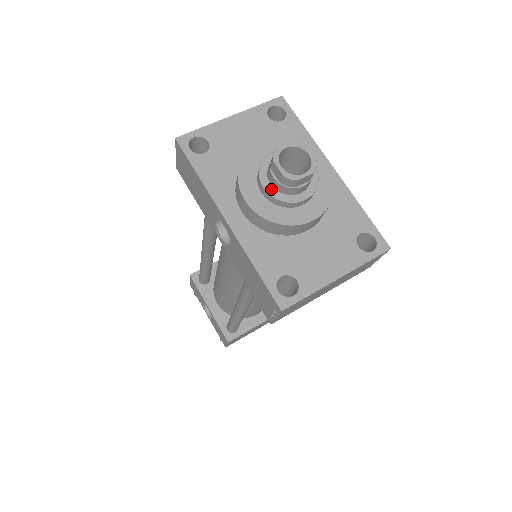
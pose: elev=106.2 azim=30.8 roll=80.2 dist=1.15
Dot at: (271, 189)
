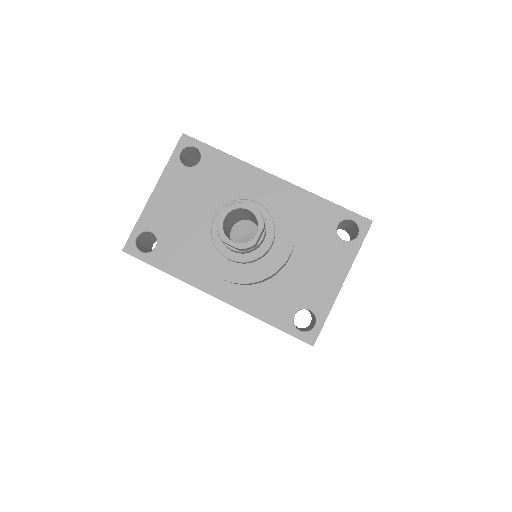
Dot at: (236, 256)
